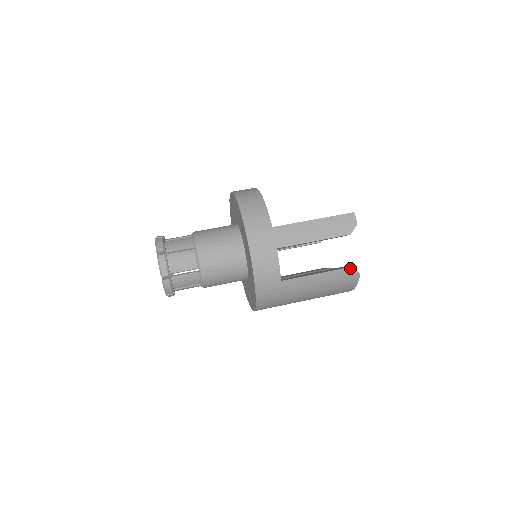
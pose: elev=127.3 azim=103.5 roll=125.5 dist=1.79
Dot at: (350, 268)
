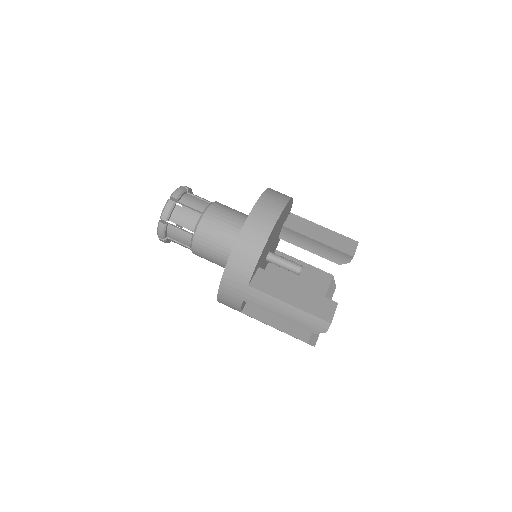
Dot at: (305, 342)
